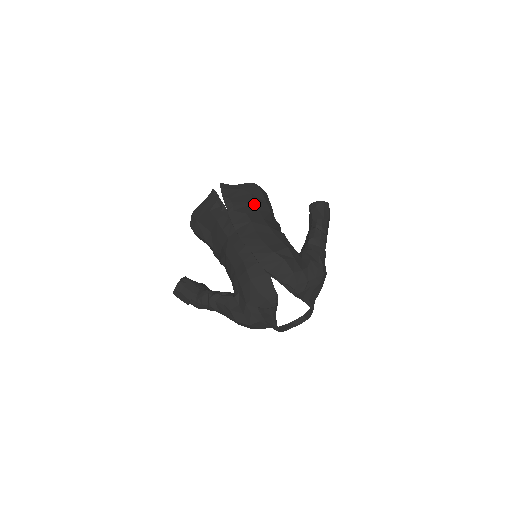
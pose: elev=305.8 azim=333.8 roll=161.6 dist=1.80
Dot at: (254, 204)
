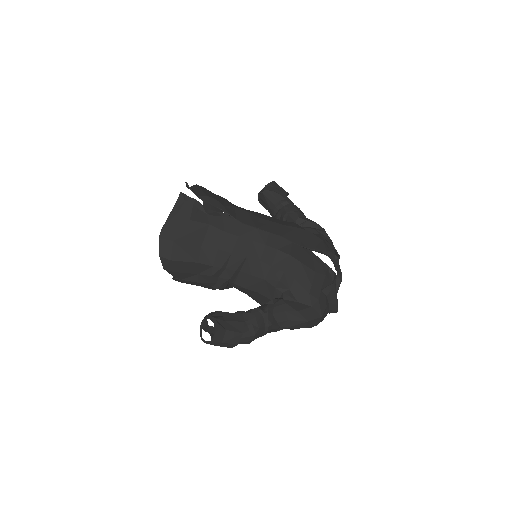
Dot at: (226, 199)
